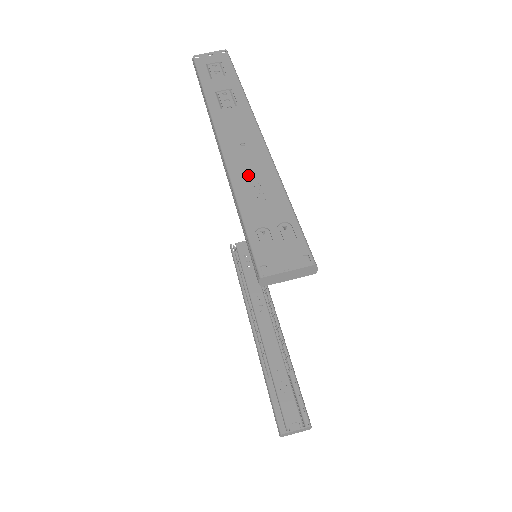
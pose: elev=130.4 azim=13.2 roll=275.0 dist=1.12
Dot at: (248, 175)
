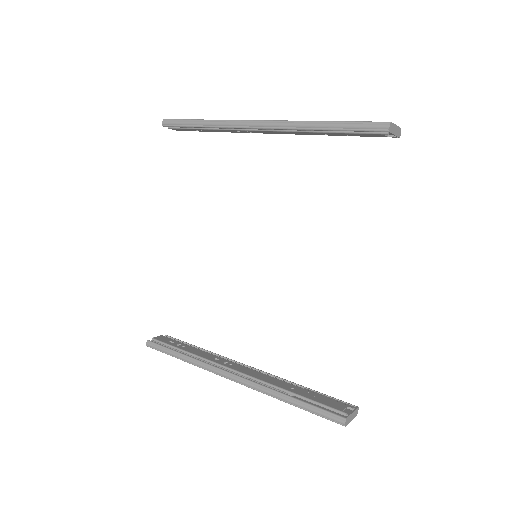
Dot at: occluded
